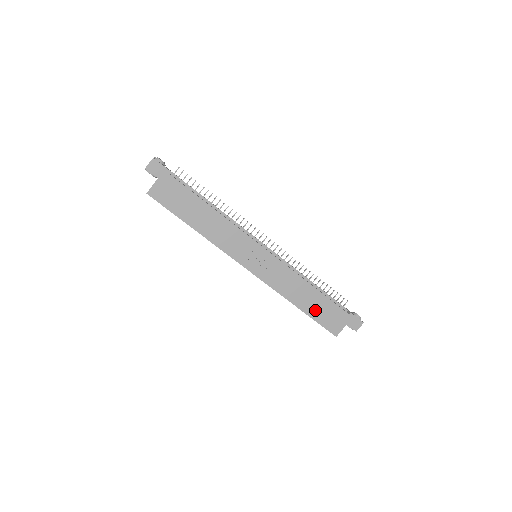
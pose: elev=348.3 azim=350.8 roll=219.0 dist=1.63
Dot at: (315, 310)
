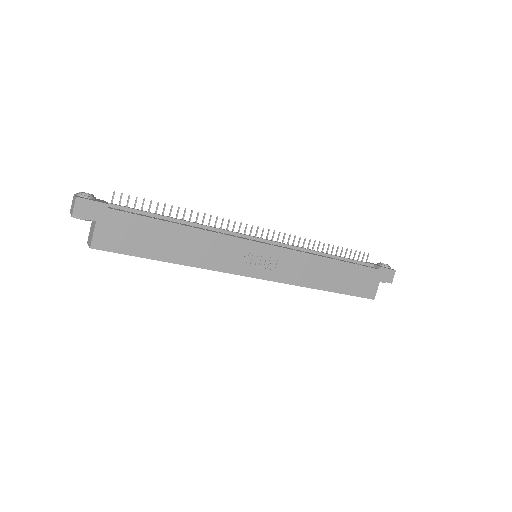
Dot at: (344, 284)
